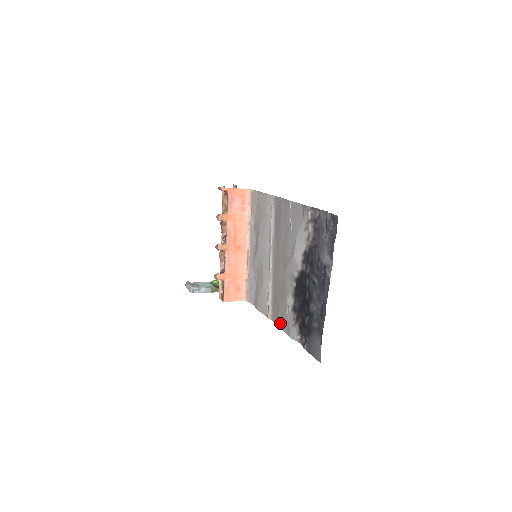
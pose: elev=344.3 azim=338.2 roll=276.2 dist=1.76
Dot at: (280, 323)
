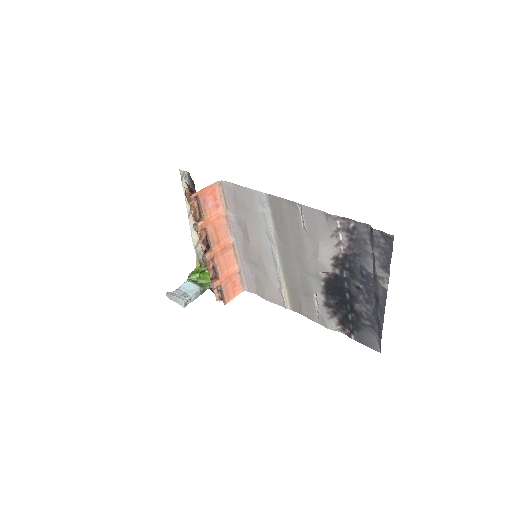
Dot at: (307, 314)
